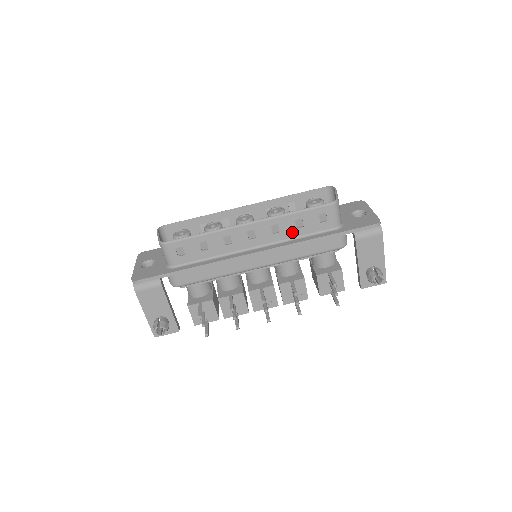
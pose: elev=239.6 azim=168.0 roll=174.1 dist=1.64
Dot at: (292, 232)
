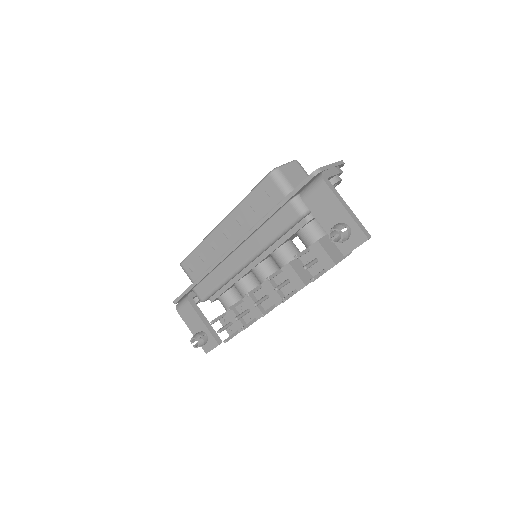
Dot at: (254, 218)
